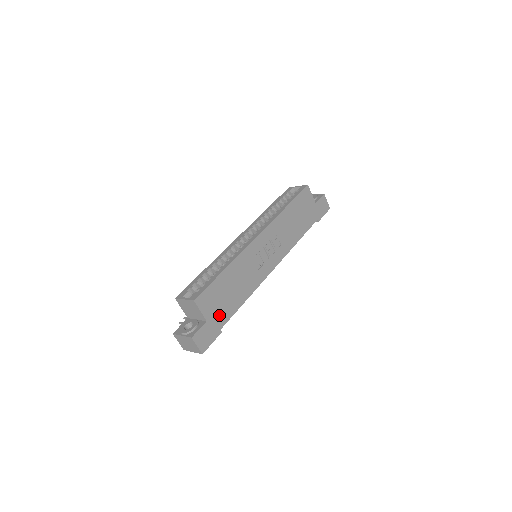
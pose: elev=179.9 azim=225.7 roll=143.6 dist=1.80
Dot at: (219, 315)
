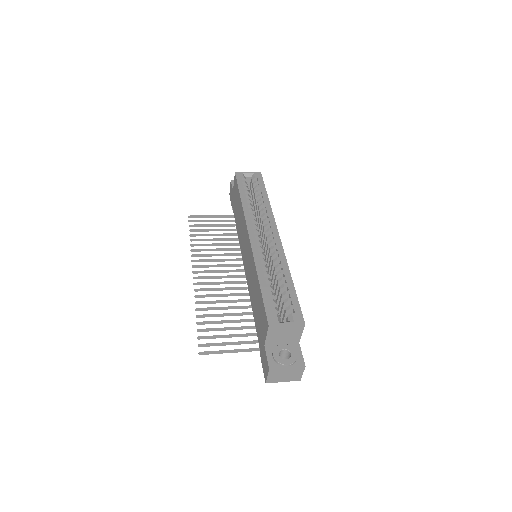
Dot at: occluded
